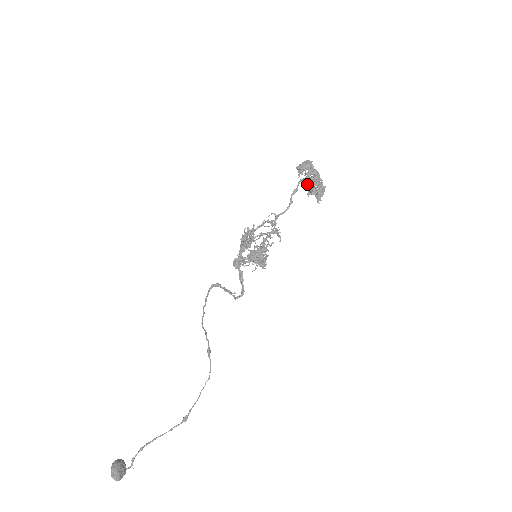
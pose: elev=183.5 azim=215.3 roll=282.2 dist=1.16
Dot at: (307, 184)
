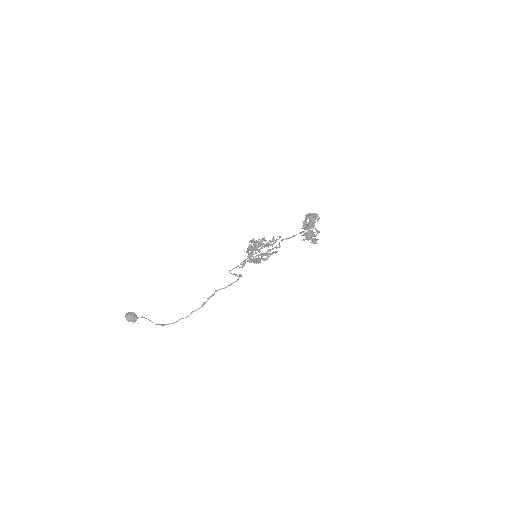
Dot at: occluded
